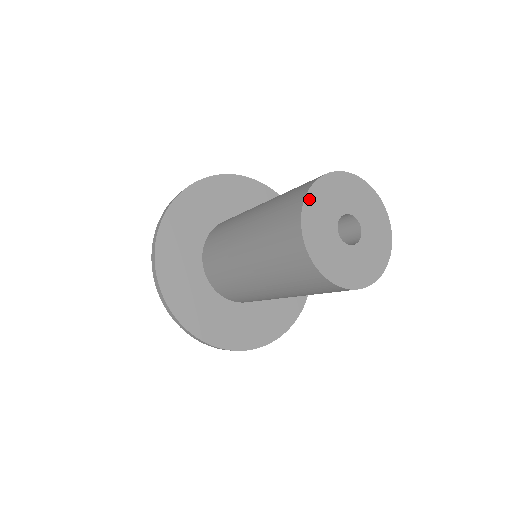
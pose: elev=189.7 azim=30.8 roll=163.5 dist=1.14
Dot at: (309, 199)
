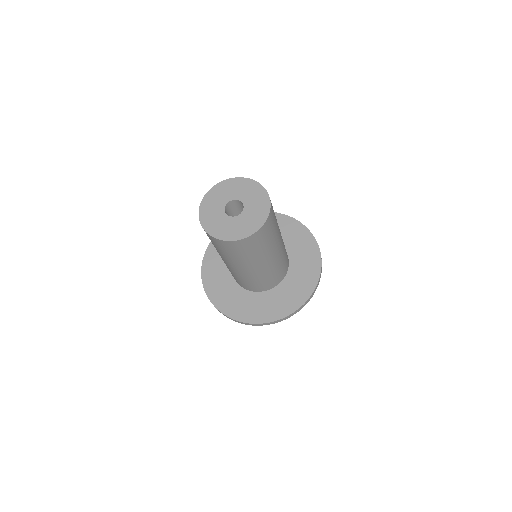
Dot at: (205, 200)
